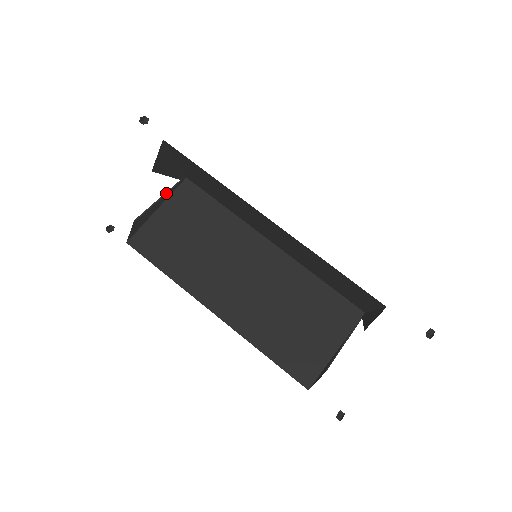
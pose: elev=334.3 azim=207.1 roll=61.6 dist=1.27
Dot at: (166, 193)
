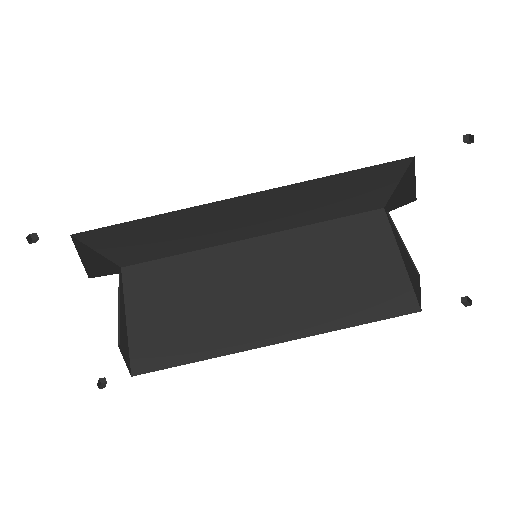
Dot at: (119, 296)
